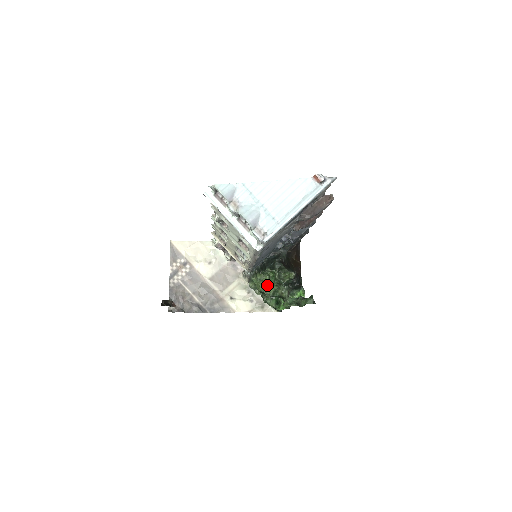
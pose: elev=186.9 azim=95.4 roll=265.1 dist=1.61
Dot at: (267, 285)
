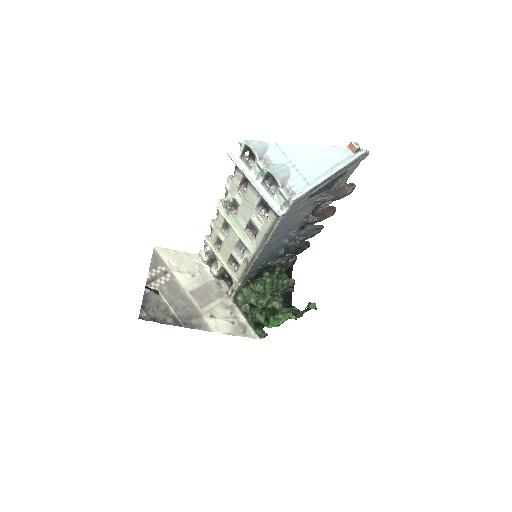
Dot at: (259, 297)
